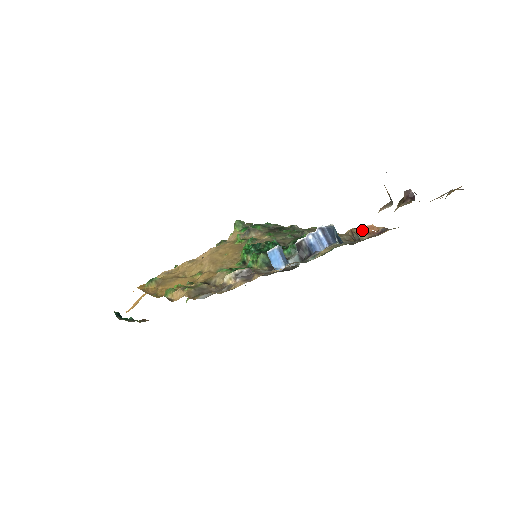
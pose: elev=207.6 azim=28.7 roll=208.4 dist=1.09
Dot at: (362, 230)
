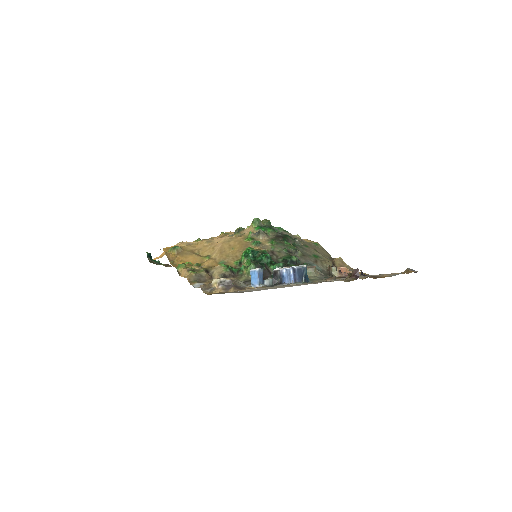
Dot at: occluded
